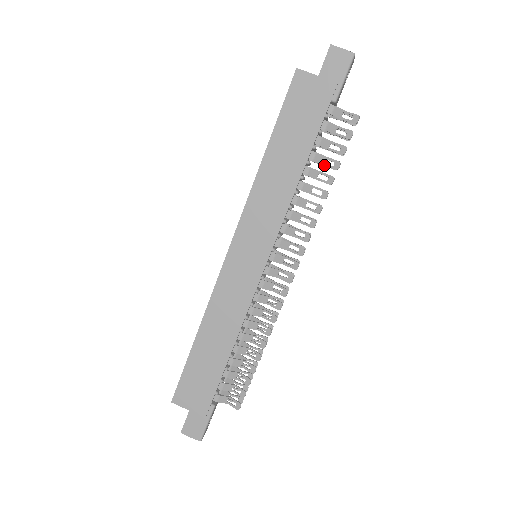
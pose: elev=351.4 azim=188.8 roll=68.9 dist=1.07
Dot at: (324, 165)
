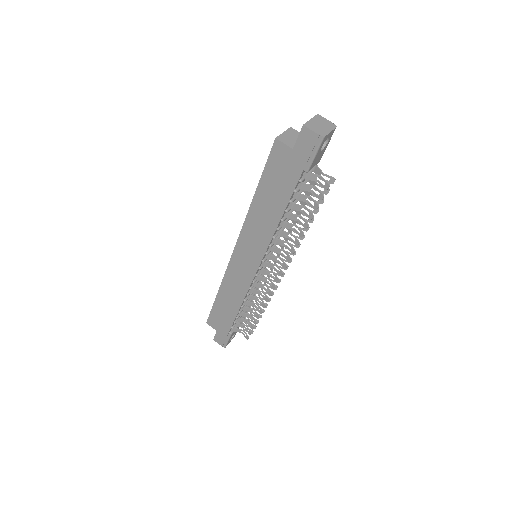
Dot at: occluded
